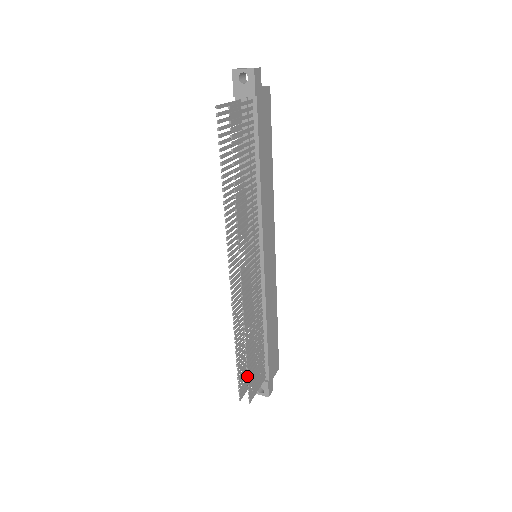
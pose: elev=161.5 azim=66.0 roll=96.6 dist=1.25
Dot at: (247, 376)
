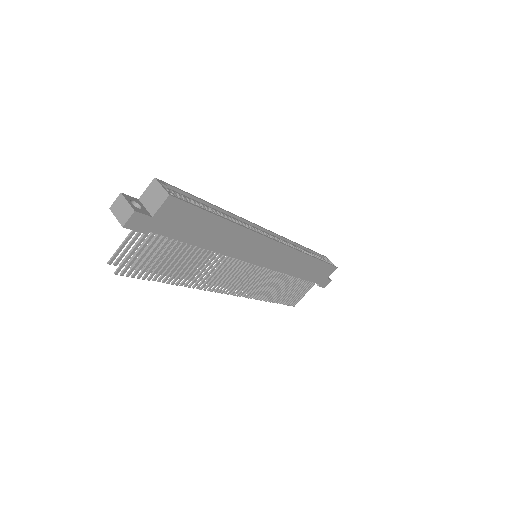
Dot at: occluded
